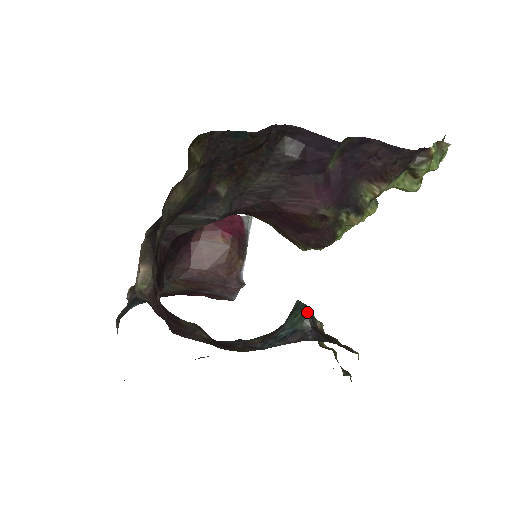
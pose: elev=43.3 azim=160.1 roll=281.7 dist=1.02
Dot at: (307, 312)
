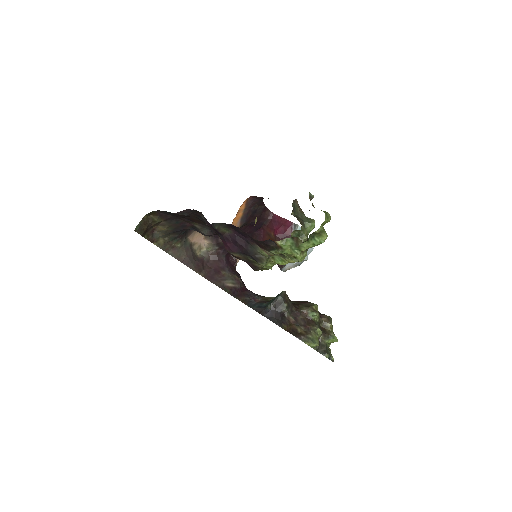
Dot at: (275, 300)
